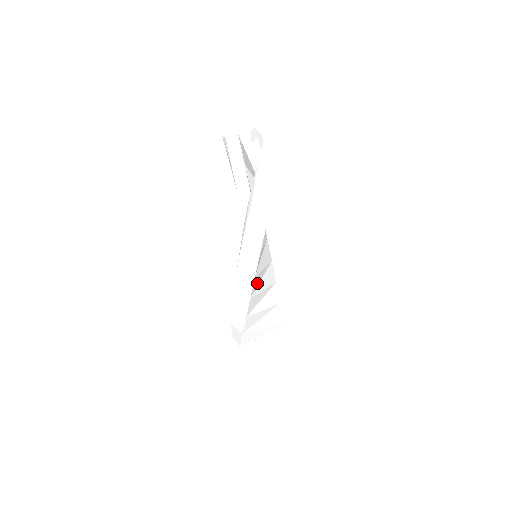
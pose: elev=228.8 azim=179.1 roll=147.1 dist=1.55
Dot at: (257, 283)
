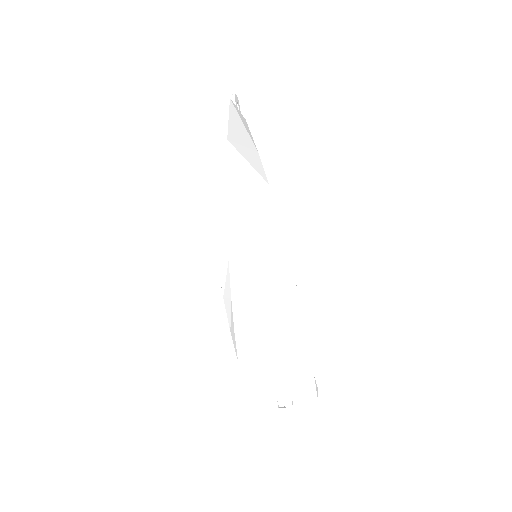
Dot at: (249, 286)
